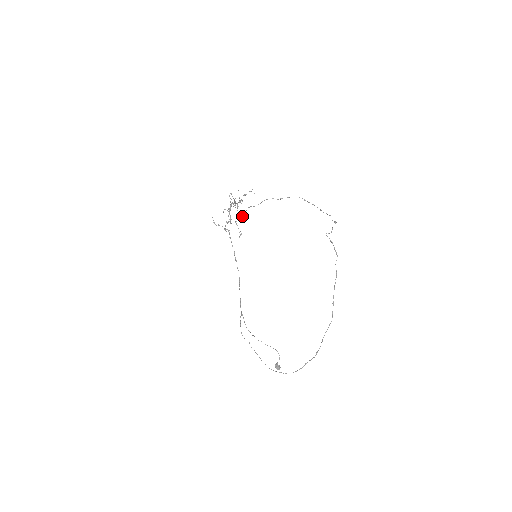
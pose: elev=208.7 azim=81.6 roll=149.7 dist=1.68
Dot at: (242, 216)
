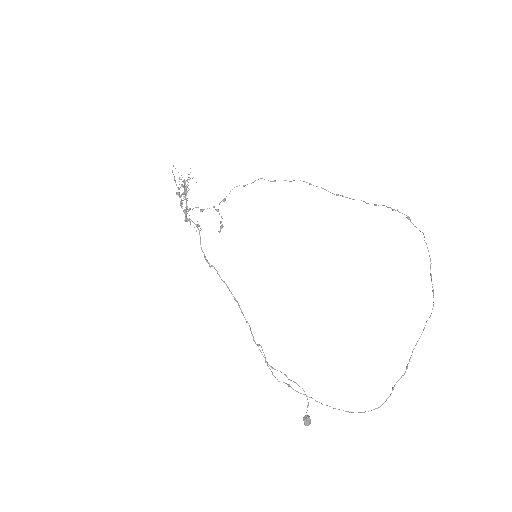
Dot at: (224, 199)
